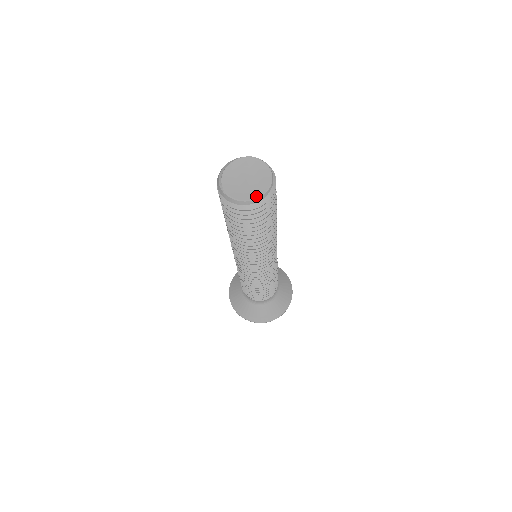
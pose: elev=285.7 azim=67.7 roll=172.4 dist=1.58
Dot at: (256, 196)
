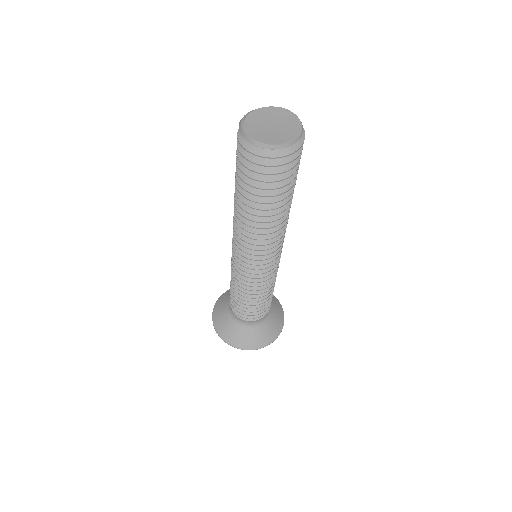
Dot at: (278, 142)
